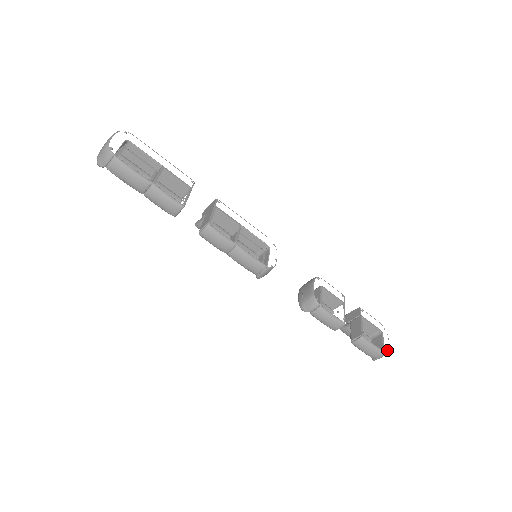
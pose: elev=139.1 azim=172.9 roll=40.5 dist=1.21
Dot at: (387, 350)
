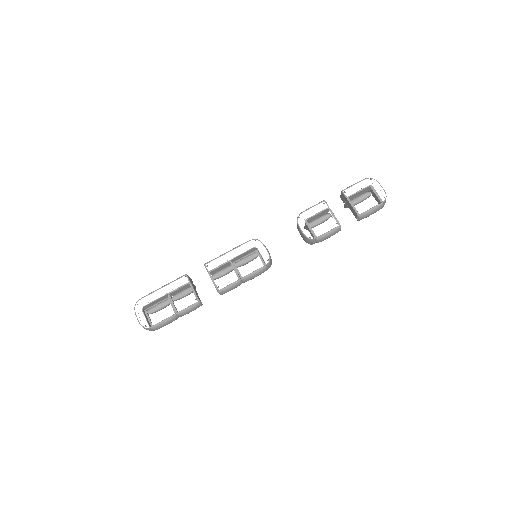
Dot at: occluded
